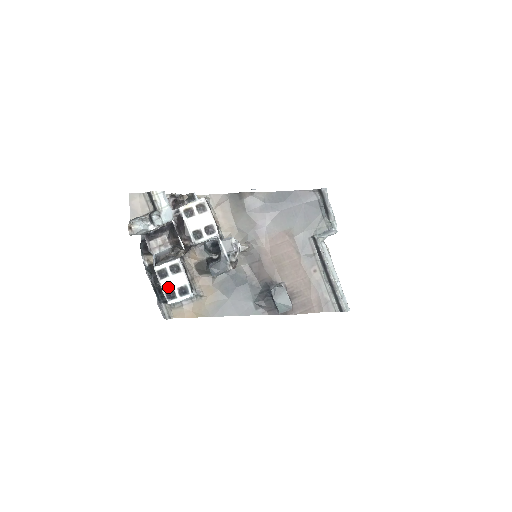
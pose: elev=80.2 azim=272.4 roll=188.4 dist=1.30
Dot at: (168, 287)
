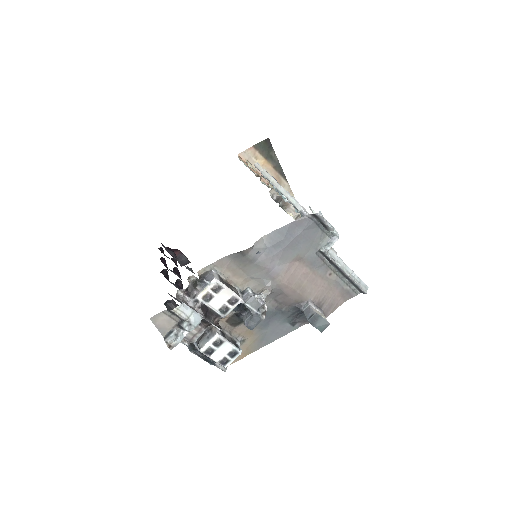
Dot at: (219, 358)
